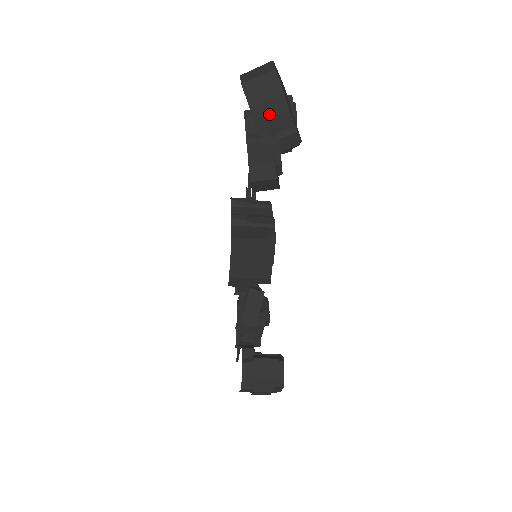
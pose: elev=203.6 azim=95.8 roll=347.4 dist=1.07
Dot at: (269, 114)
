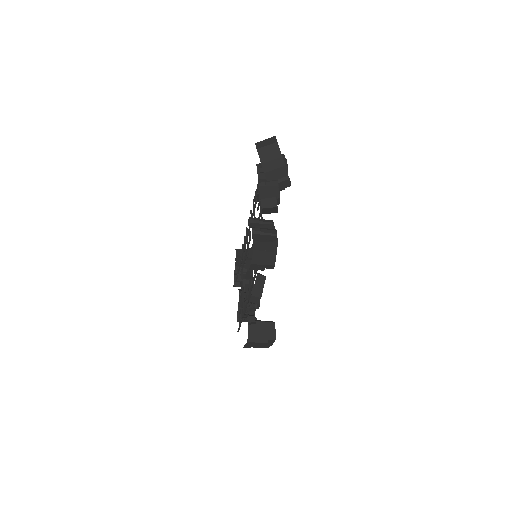
Dot at: (273, 168)
